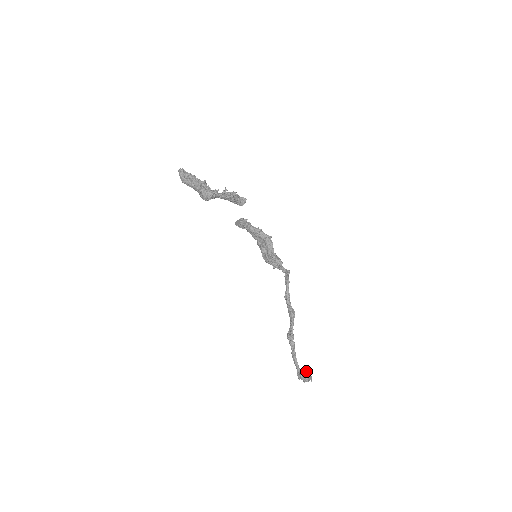
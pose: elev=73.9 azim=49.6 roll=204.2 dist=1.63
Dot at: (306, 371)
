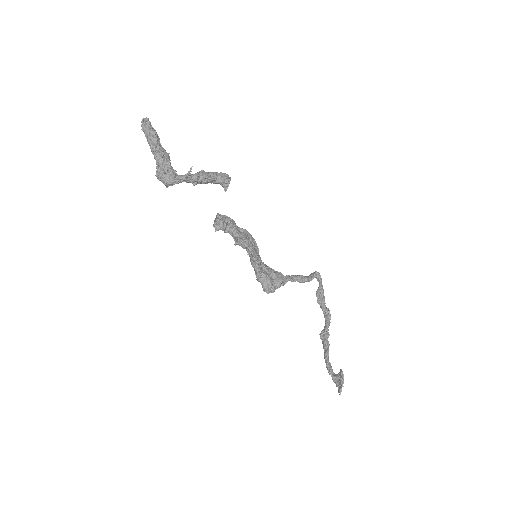
Dot at: occluded
